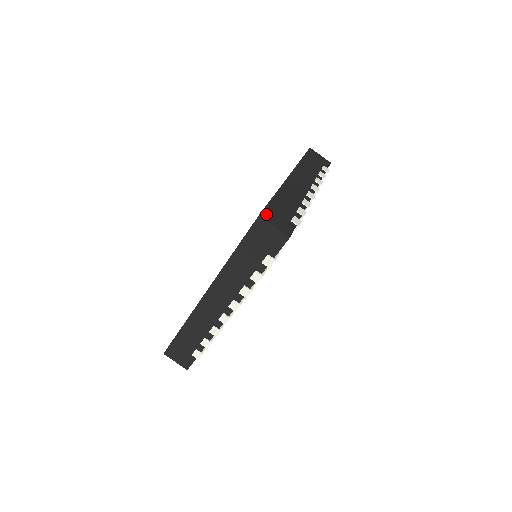
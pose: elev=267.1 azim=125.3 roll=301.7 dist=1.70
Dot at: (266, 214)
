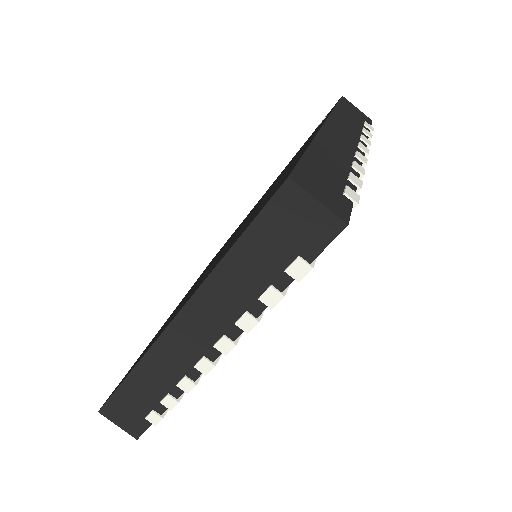
Dot at: (301, 175)
